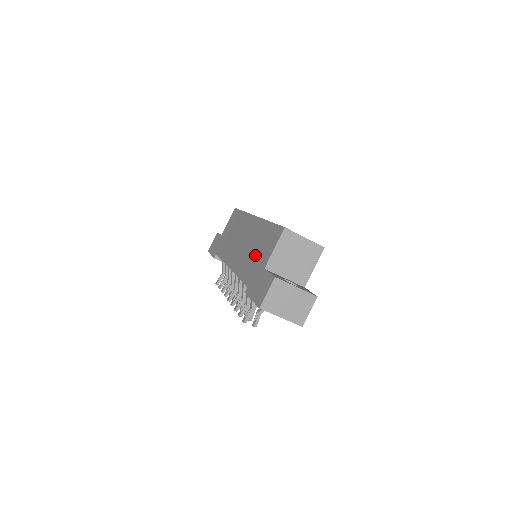
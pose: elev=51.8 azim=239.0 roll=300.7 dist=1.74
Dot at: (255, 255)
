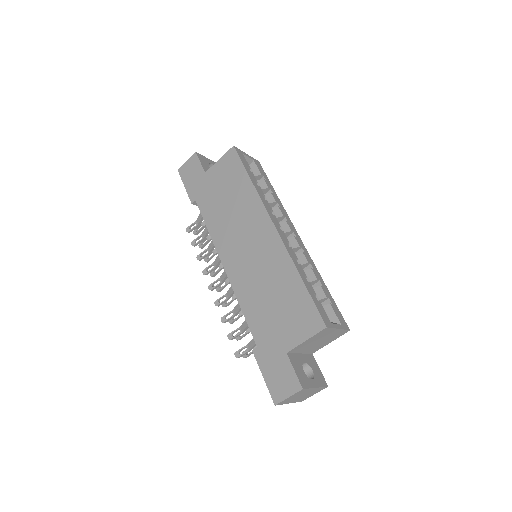
Dot at: (272, 308)
